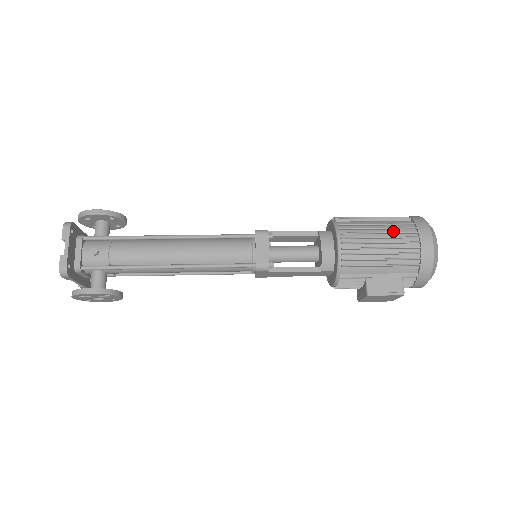
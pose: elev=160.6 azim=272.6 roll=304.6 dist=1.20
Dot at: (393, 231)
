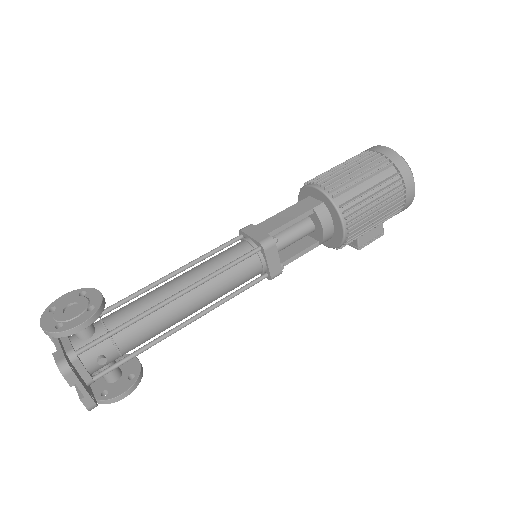
Dot at: (385, 192)
